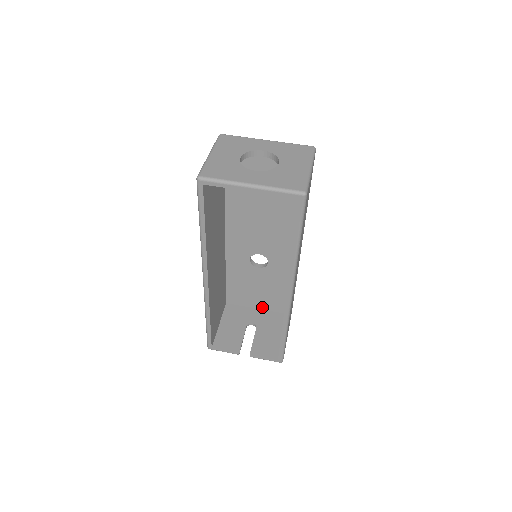
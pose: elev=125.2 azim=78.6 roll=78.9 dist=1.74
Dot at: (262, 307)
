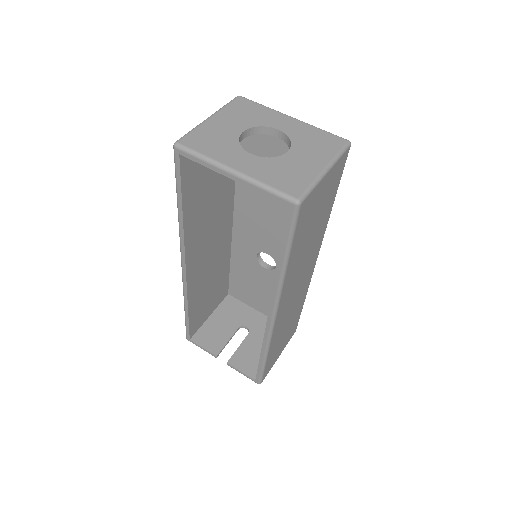
Dot at: (265, 312)
